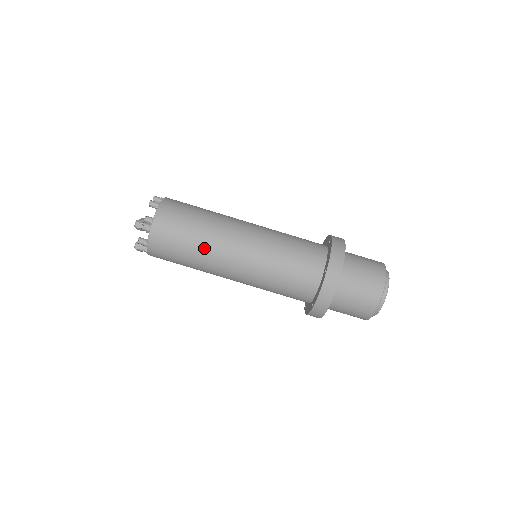
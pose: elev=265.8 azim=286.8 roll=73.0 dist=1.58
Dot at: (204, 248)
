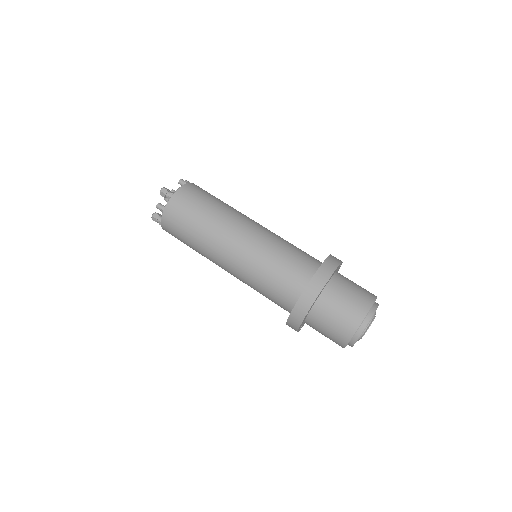
Dot at: (212, 224)
